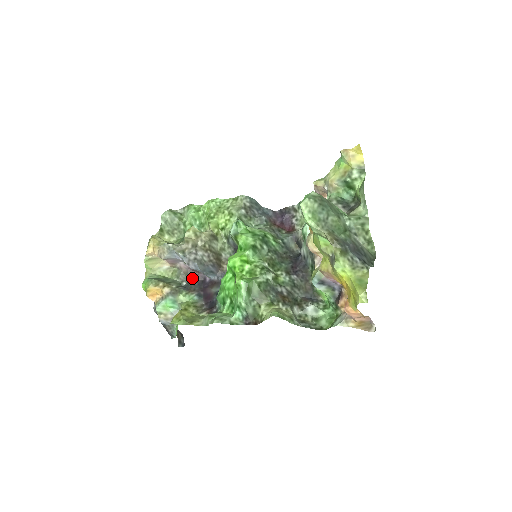
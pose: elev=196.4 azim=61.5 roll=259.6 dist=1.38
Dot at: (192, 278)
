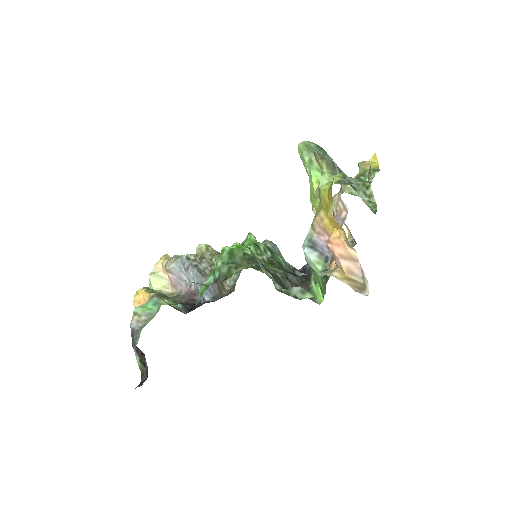
Dot at: (187, 301)
